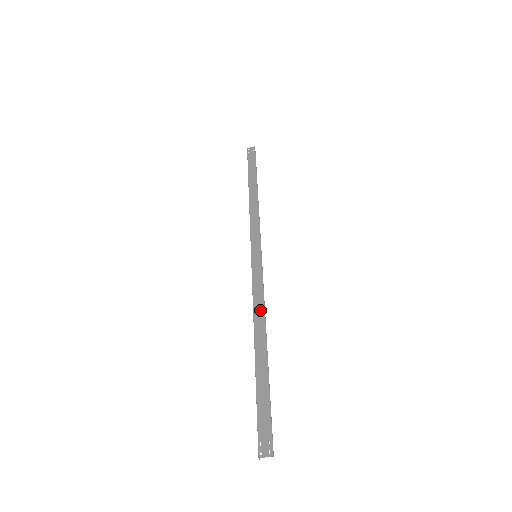
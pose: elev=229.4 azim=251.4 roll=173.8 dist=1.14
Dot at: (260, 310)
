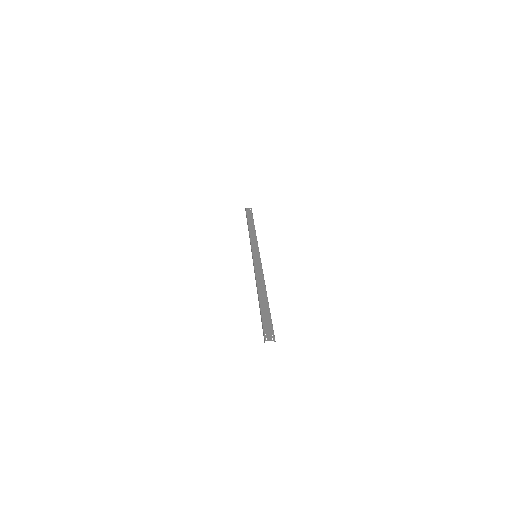
Dot at: (261, 279)
